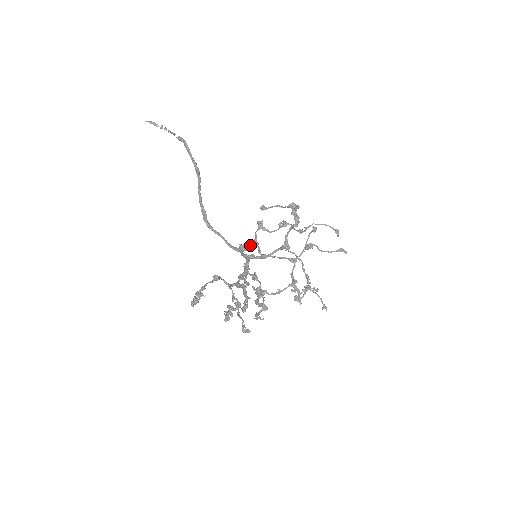
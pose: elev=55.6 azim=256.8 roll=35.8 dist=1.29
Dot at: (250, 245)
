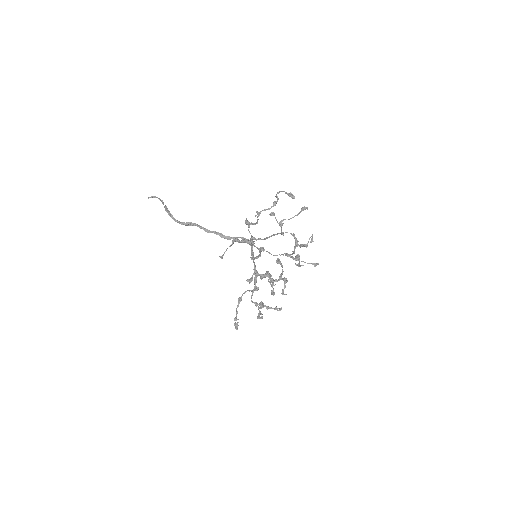
Dot at: (252, 241)
